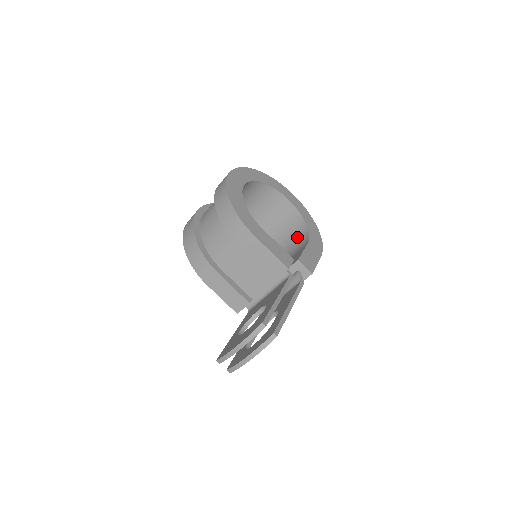
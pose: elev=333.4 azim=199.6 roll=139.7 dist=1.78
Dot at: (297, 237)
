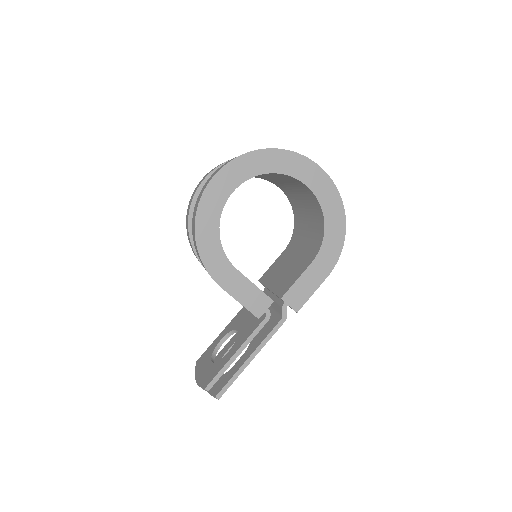
Dot at: (316, 231)
